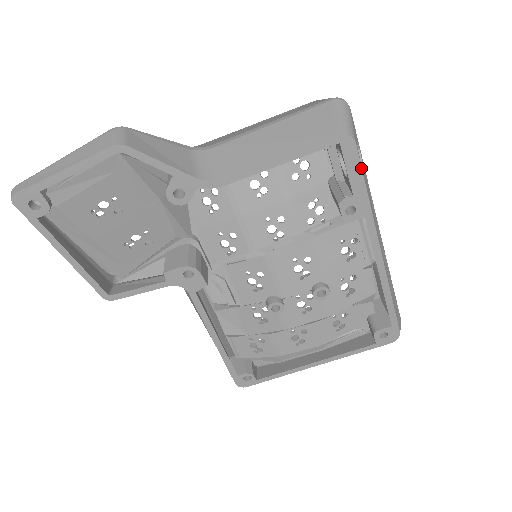
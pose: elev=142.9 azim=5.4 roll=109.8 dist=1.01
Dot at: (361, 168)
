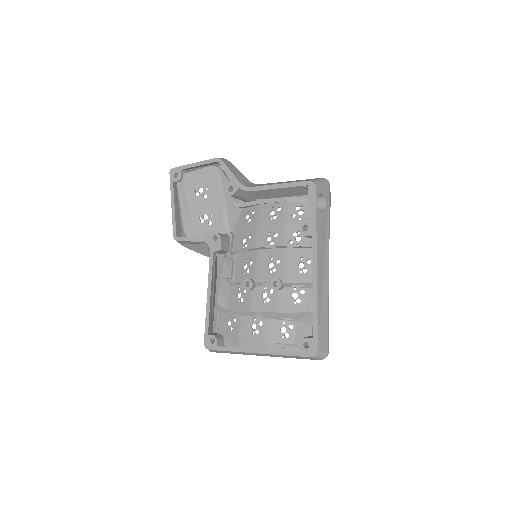
Dot at: (316, 203)
